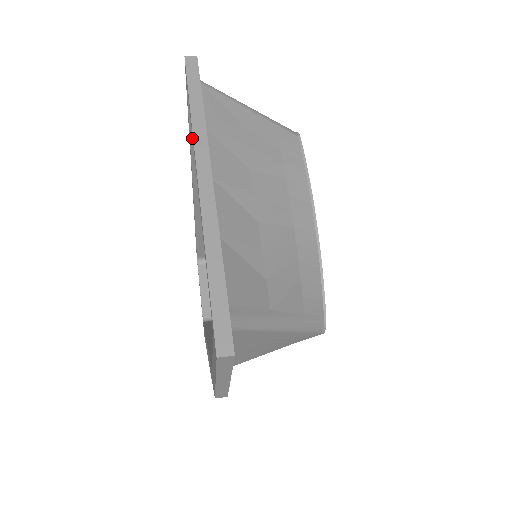
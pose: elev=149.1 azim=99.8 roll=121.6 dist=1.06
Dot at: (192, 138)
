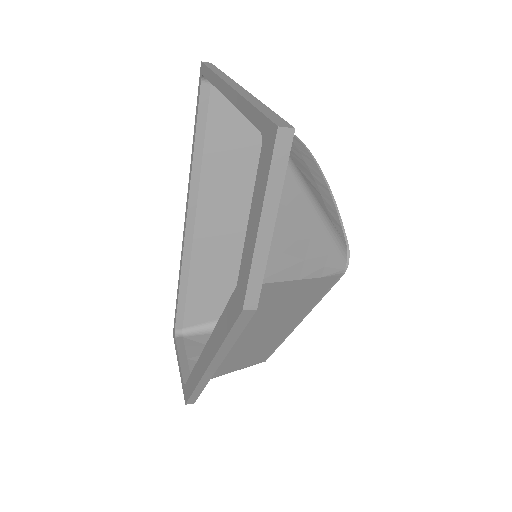
Dot at: (196, 147)
